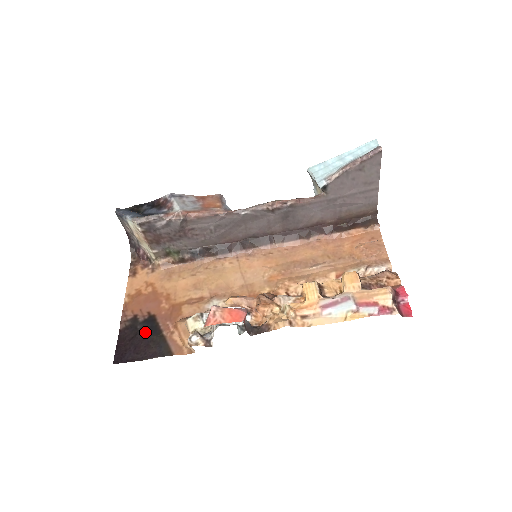
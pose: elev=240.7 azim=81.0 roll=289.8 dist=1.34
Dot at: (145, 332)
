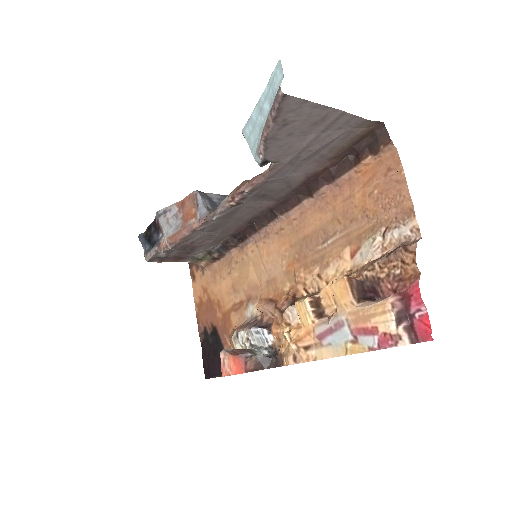
Dot at: (214, 347)
